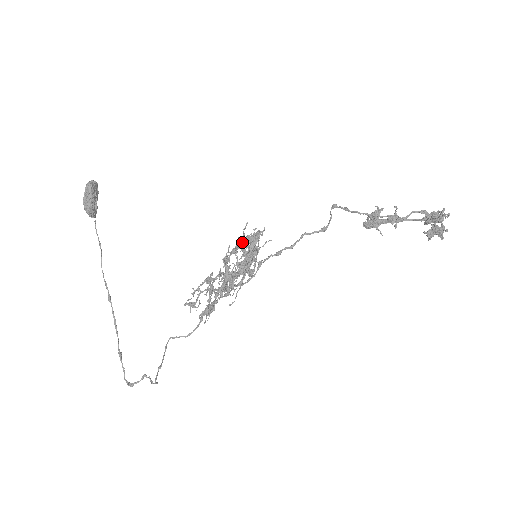
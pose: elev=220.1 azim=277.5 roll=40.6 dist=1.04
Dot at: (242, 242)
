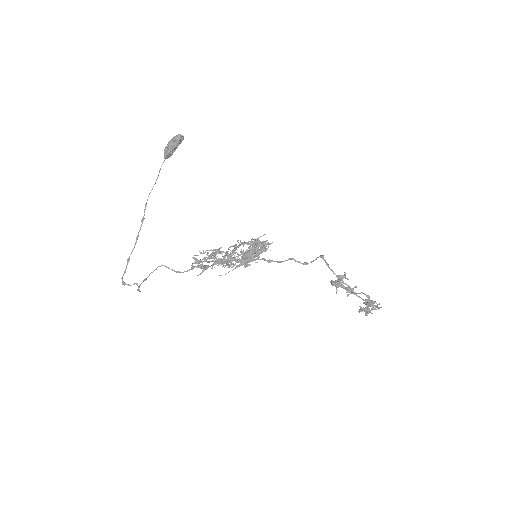
Dot at: (253, 242)
